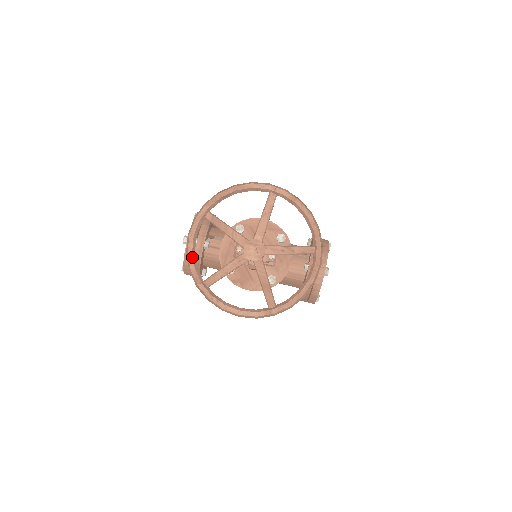
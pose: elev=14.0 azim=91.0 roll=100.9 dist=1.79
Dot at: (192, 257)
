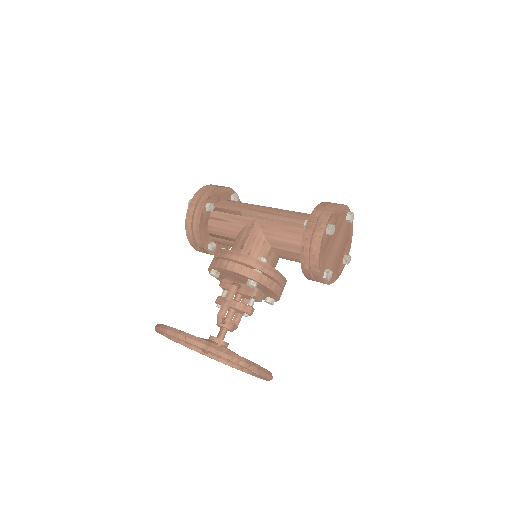
Dot at: occluded
